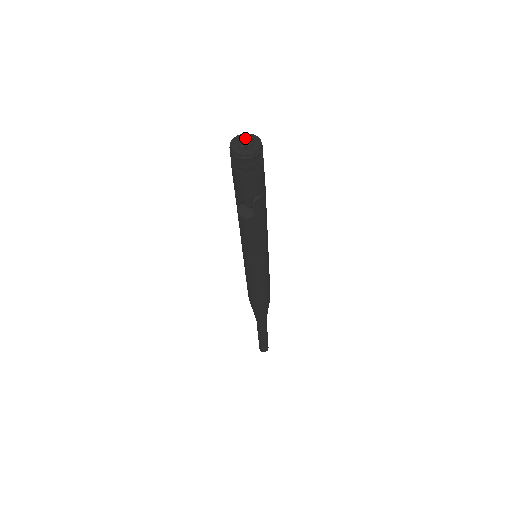
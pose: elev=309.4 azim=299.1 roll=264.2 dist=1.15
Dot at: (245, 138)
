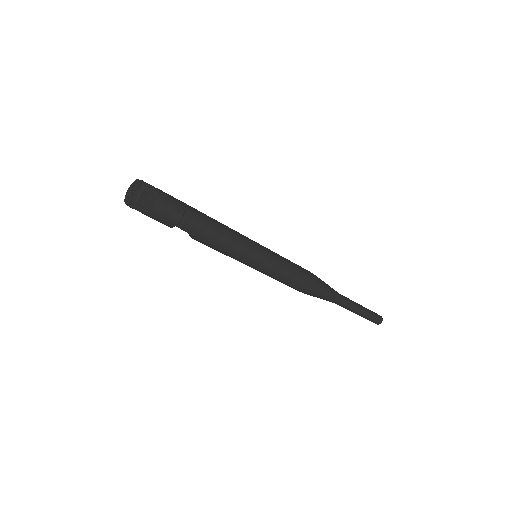
Dot at: (134, 185)
